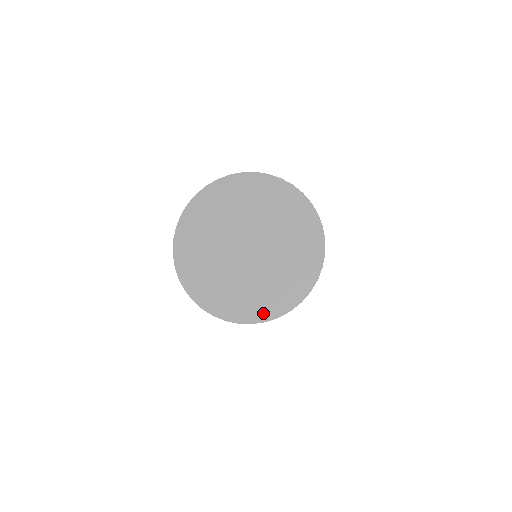
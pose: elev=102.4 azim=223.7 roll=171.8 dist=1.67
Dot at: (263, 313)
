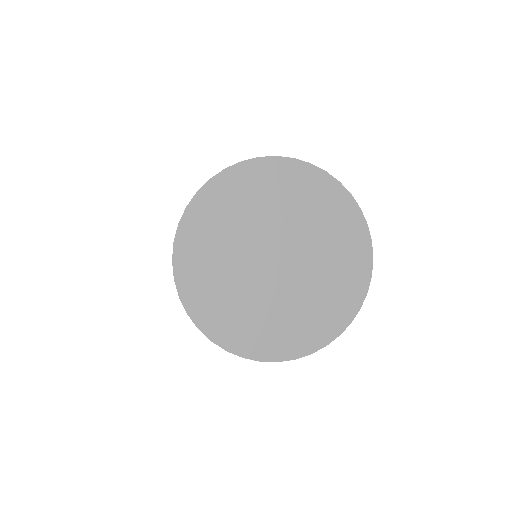
Dot at: (276, 350)
